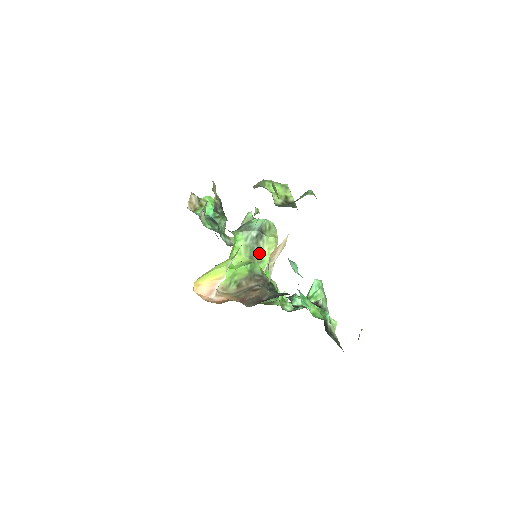
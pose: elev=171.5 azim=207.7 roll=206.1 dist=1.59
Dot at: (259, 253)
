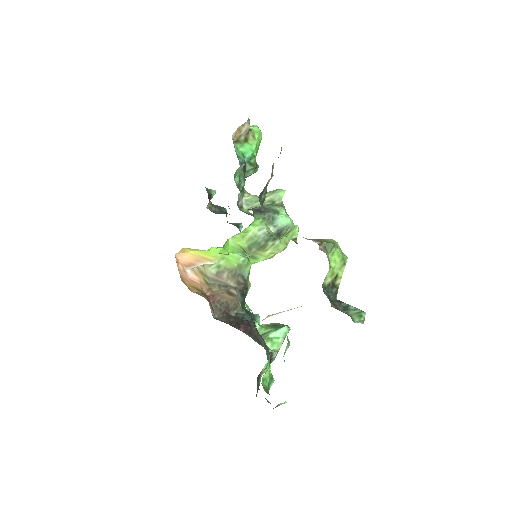
Dot at: (260, 250)
